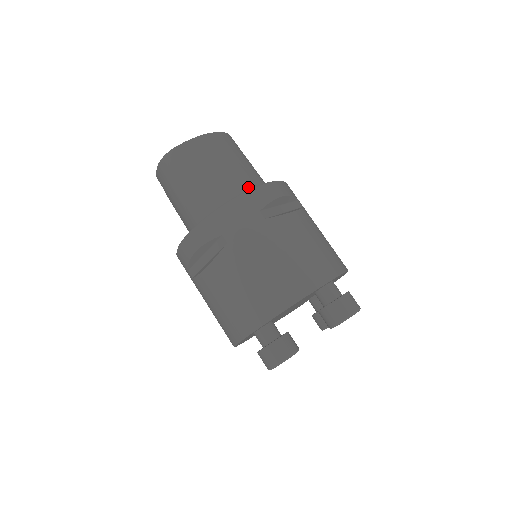
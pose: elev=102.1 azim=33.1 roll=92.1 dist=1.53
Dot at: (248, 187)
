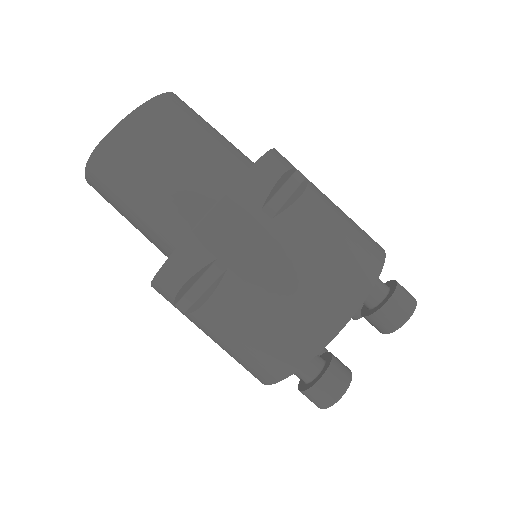
Dot at: (227, 170)
